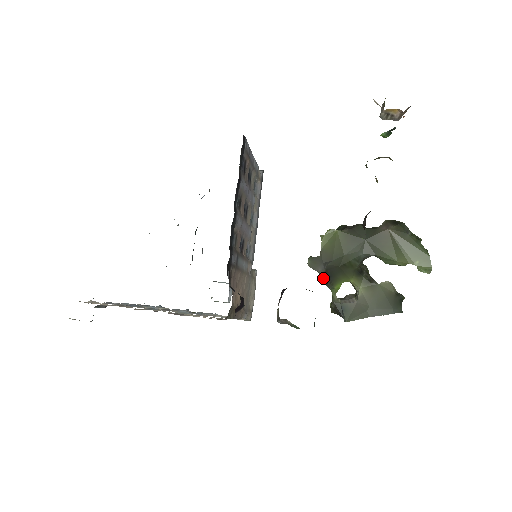
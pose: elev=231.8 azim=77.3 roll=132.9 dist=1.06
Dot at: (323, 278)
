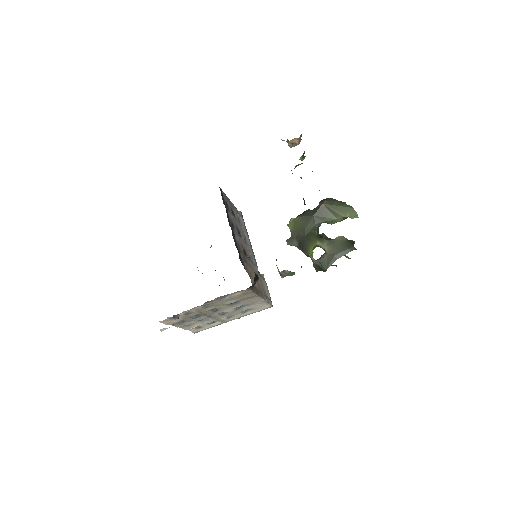
Dot at: (300, 249)
